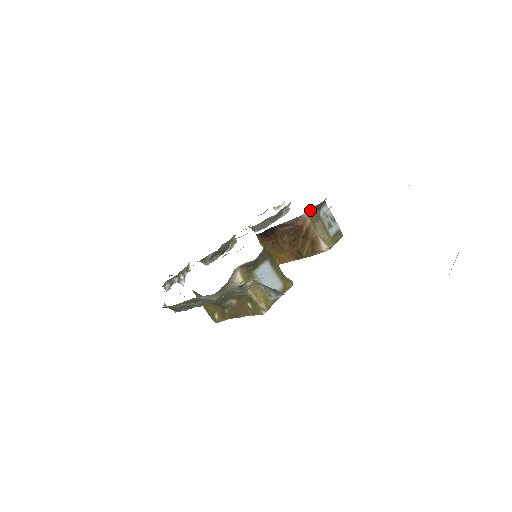
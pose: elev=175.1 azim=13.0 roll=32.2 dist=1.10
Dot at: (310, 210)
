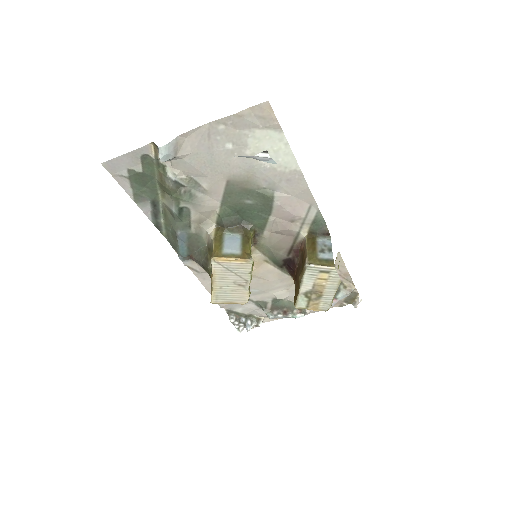
Dot at: (309, 233)
